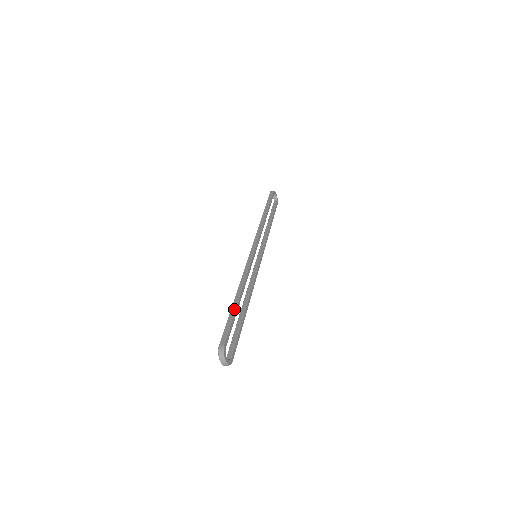
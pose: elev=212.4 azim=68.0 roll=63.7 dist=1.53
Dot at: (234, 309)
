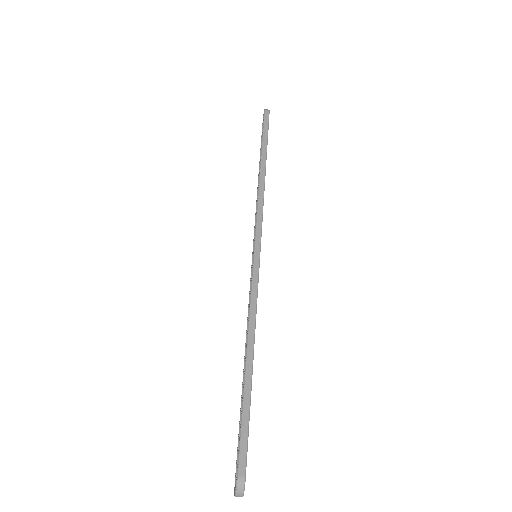
Dot at: (249, 393)
